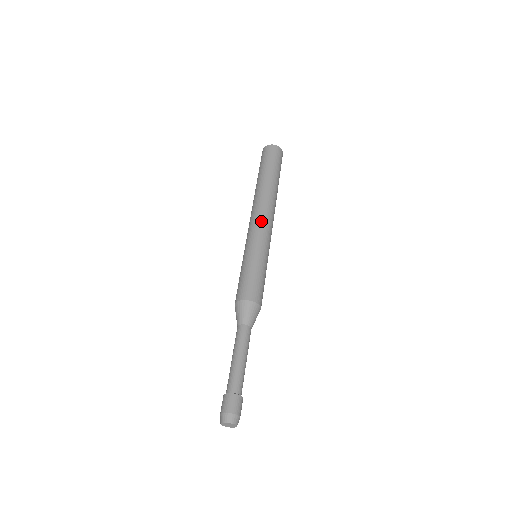
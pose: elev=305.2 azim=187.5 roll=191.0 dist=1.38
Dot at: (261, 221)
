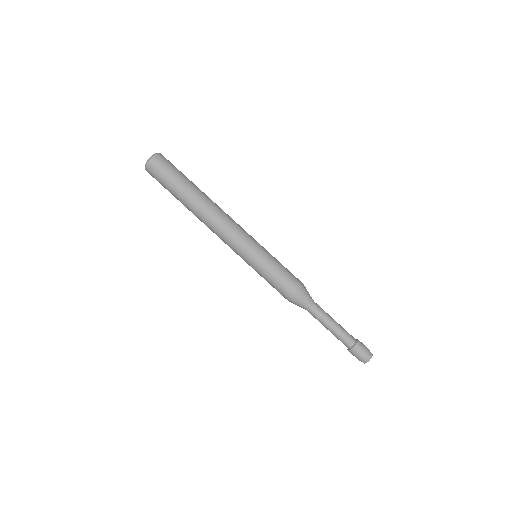
Dot at: (225, 241)
